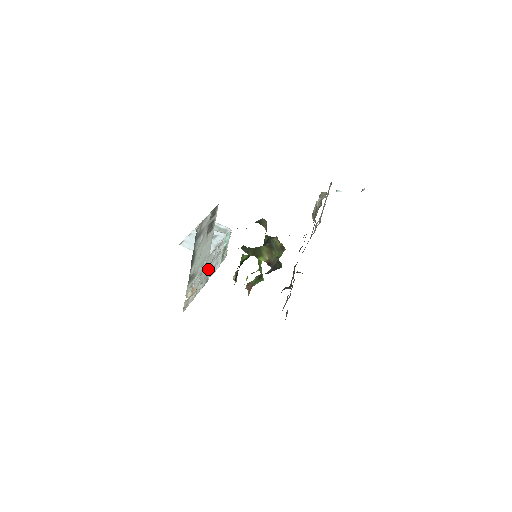
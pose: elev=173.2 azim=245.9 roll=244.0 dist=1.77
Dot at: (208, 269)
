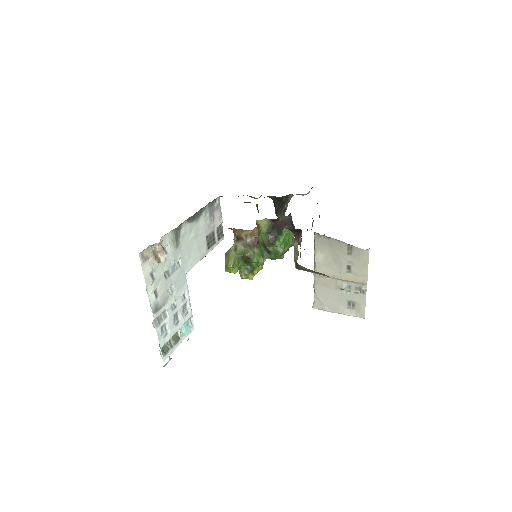
Dot at: (169, 297)
